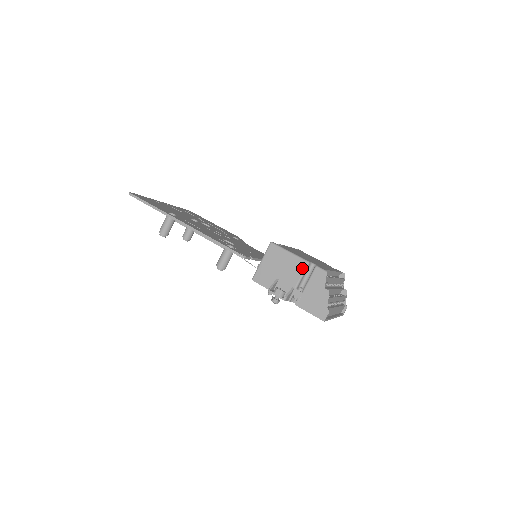
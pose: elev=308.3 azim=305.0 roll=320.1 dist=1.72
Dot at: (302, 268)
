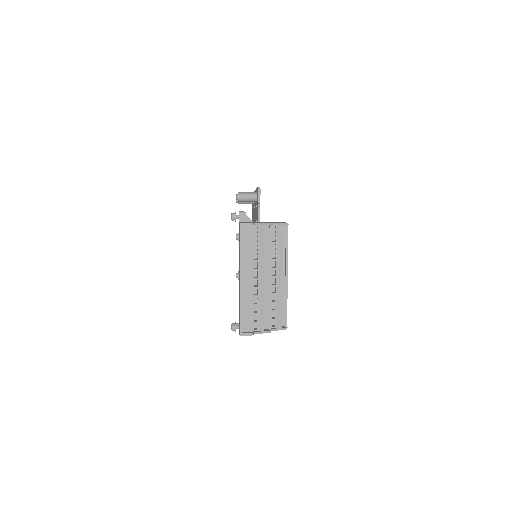
Dot at: occluded
